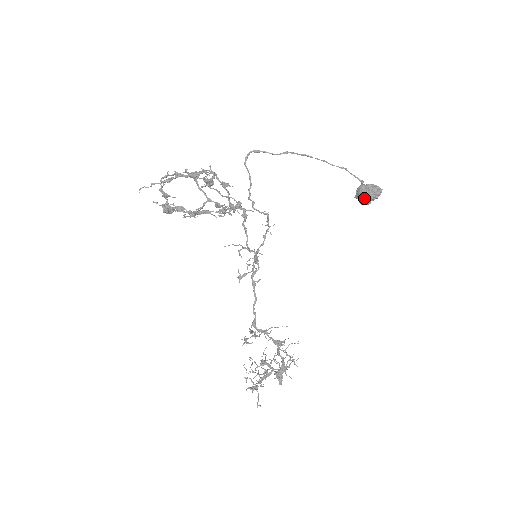
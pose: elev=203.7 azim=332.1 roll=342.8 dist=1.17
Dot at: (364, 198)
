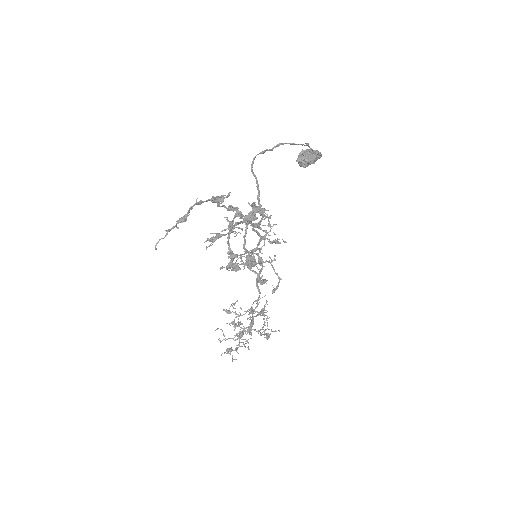
Dot at: (309, 164)
